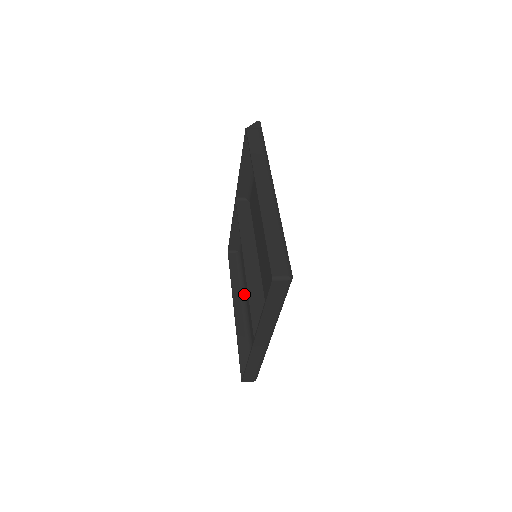
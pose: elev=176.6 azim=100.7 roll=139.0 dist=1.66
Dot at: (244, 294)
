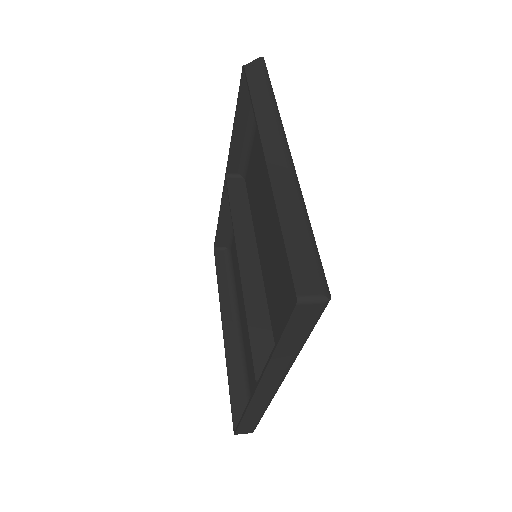
Dot at: (236, 306)
